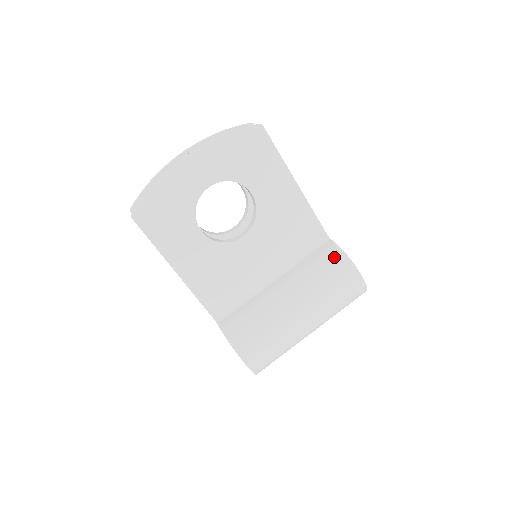
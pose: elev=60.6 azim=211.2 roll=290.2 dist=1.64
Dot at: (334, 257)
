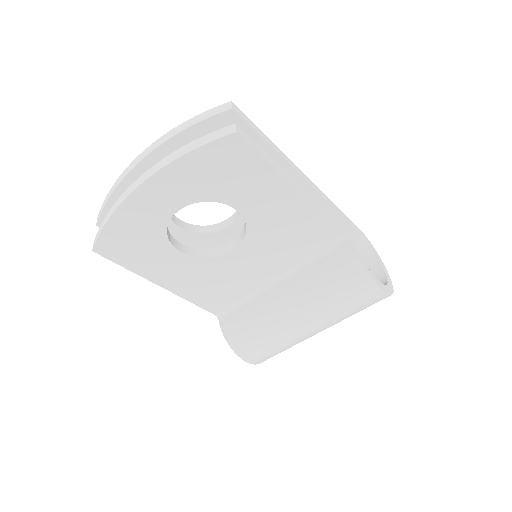
Dot at: (349, 270)
